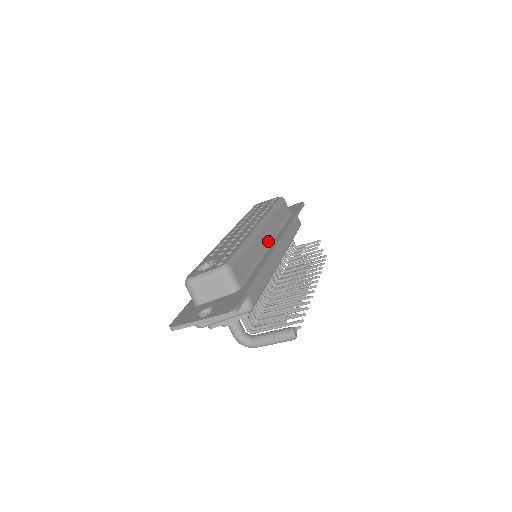
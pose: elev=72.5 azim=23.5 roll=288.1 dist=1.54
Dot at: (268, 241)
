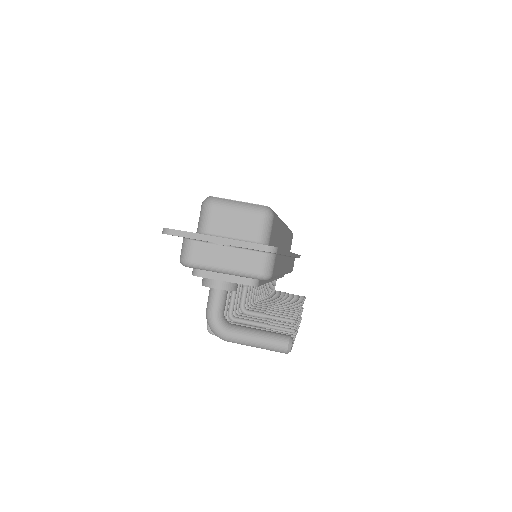
Dot at: (283, 245)
